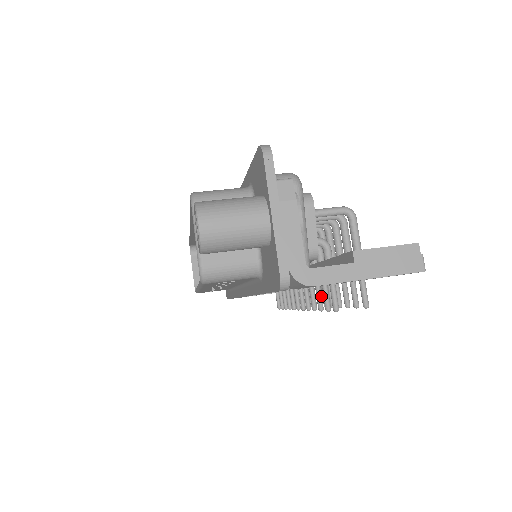
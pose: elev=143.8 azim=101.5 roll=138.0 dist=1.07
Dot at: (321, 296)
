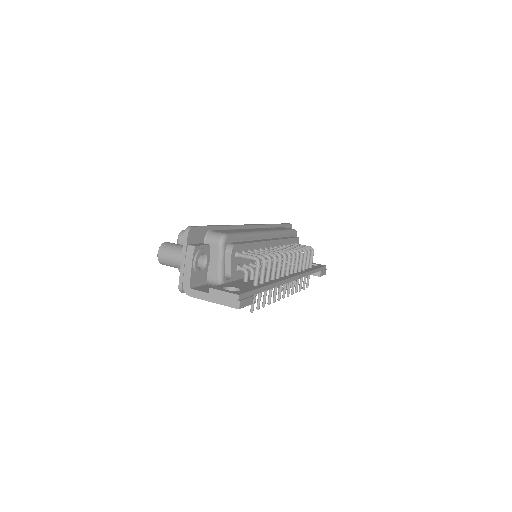
Dot at: occluded
